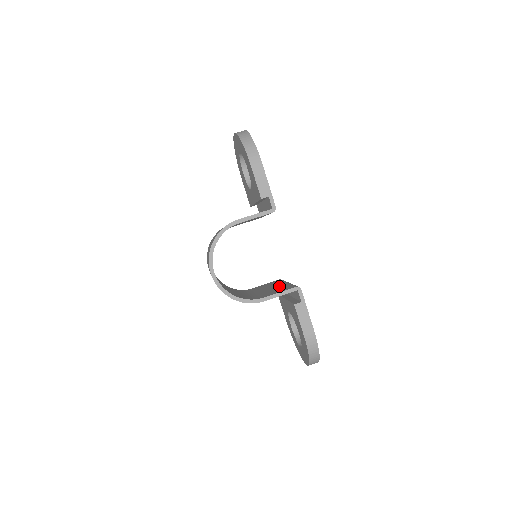
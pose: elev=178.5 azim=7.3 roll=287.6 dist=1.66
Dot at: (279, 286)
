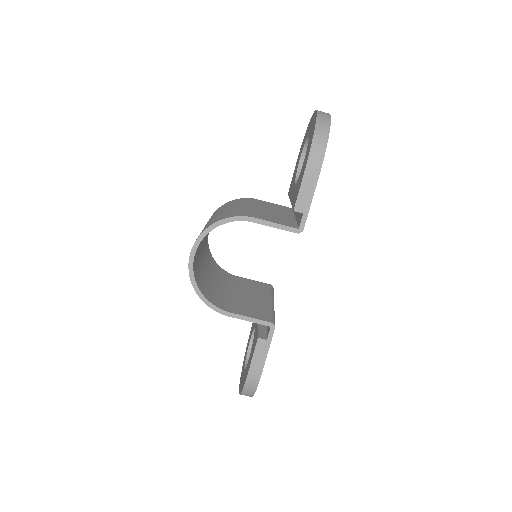
Dot at: (259, 302)
